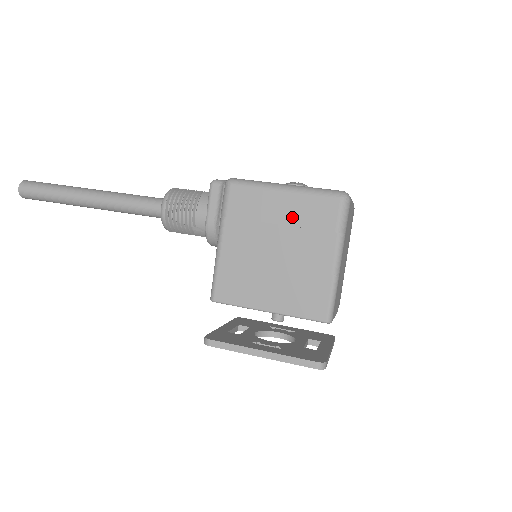
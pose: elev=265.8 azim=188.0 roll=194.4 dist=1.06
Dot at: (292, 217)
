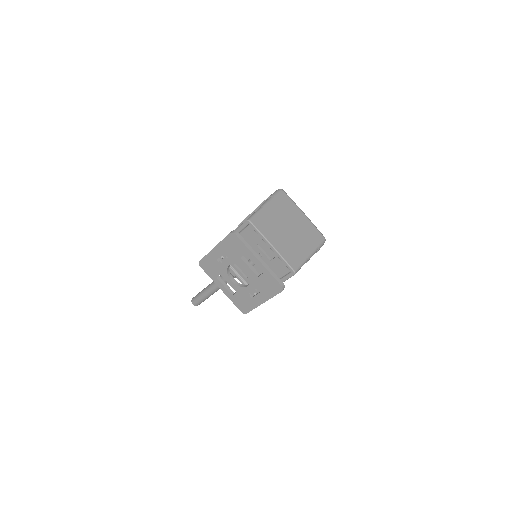
Dot at: occluded
